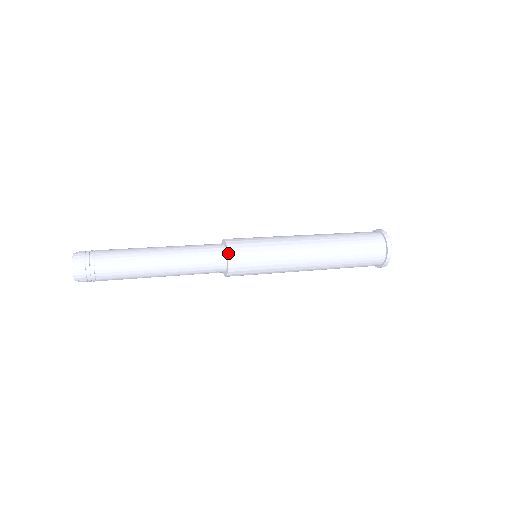
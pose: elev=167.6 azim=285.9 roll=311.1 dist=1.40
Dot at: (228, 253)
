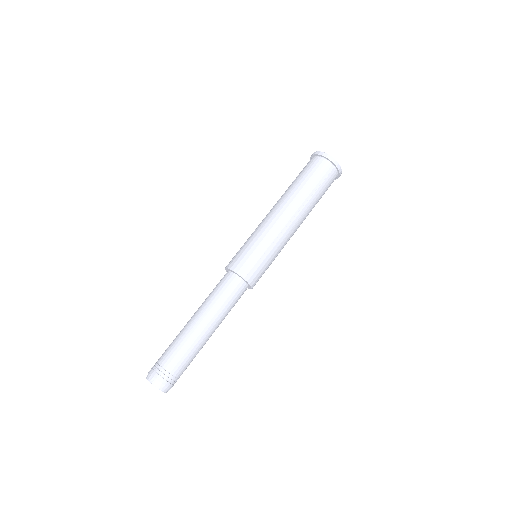
Dot at: (240, 276)
